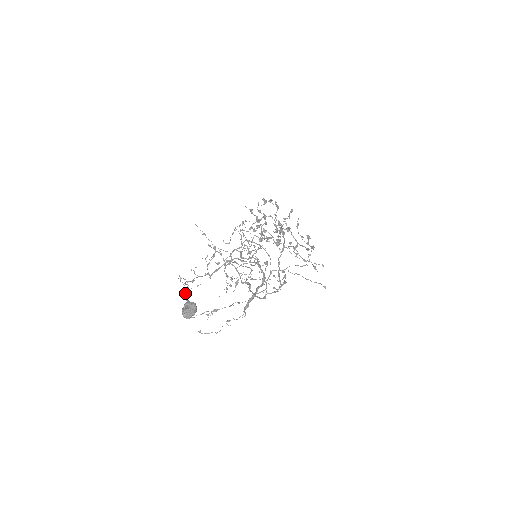
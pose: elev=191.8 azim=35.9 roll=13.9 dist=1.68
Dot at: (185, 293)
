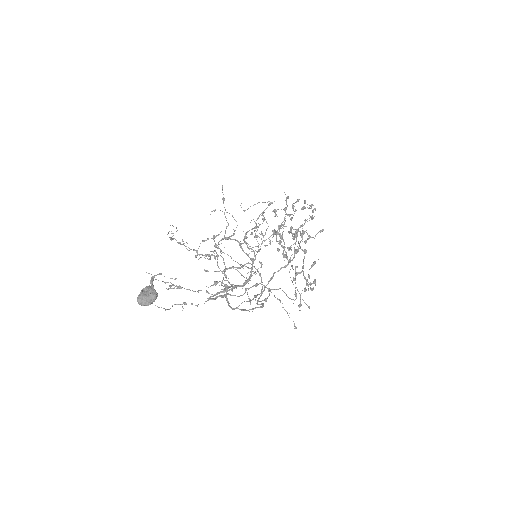
Dot at: occluded
